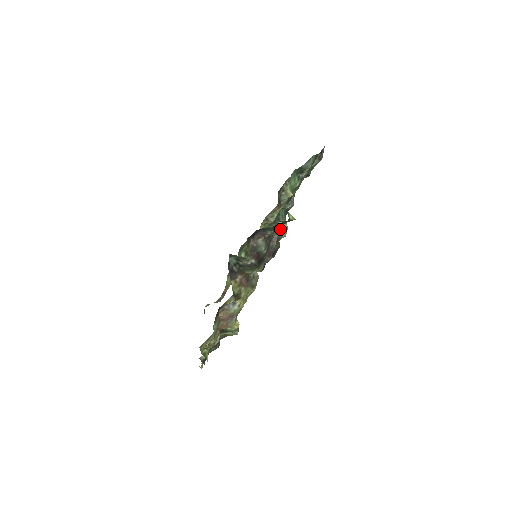
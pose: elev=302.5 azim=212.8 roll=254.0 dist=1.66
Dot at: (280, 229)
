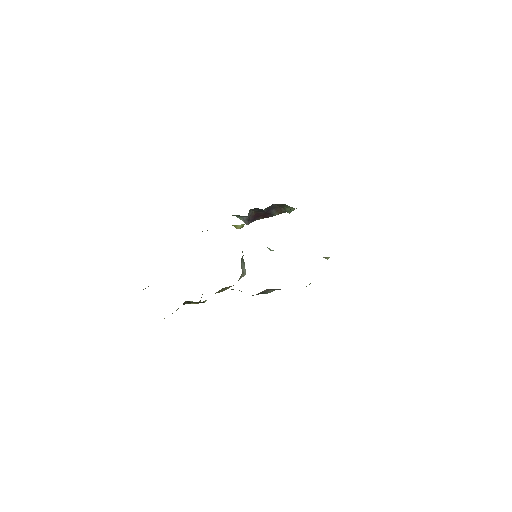
Dot at: (292, 209)
